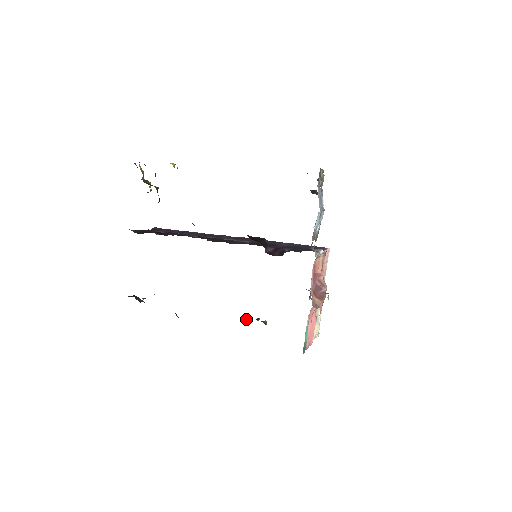
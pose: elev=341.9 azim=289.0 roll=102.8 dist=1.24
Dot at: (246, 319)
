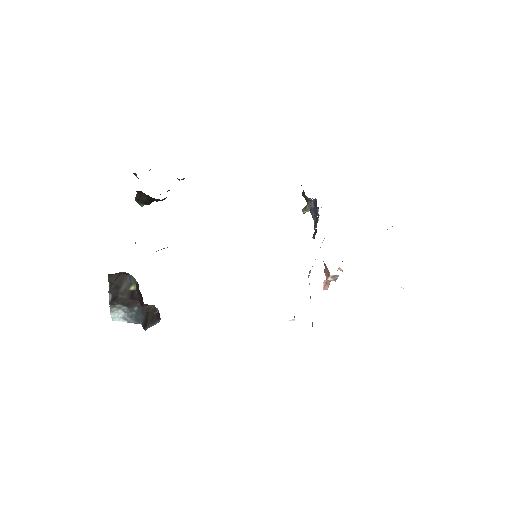
Dot at: occluded
